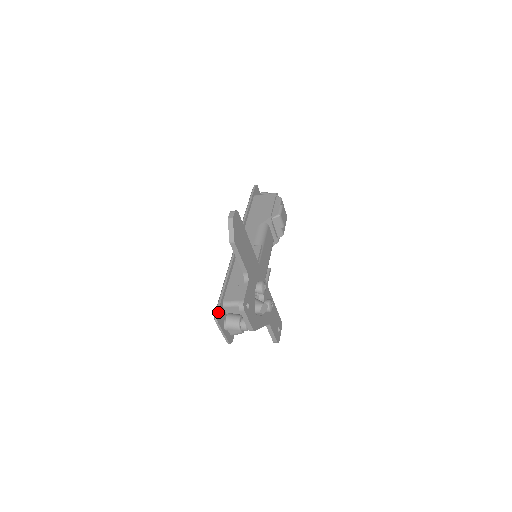
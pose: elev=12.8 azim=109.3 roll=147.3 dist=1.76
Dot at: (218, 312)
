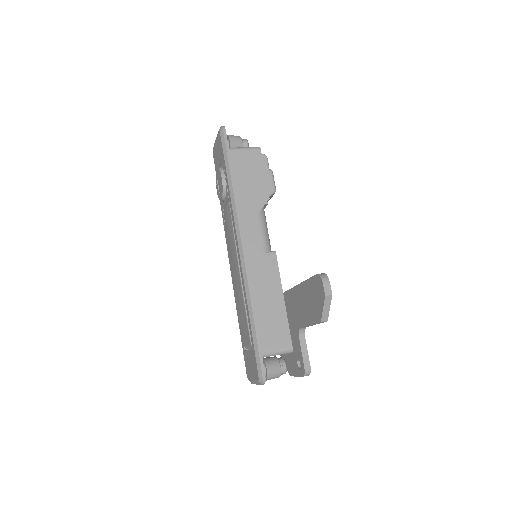
Dot at: (264, 373)
